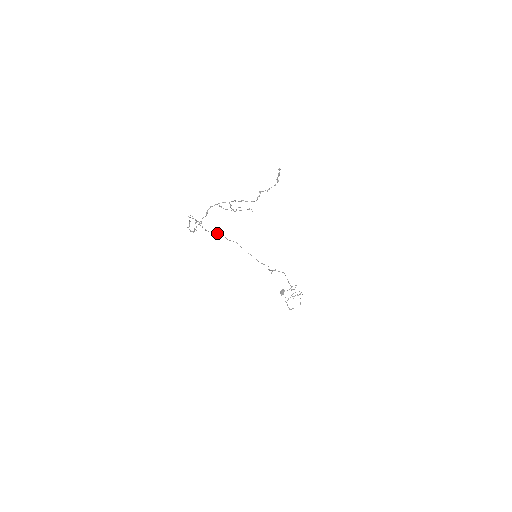
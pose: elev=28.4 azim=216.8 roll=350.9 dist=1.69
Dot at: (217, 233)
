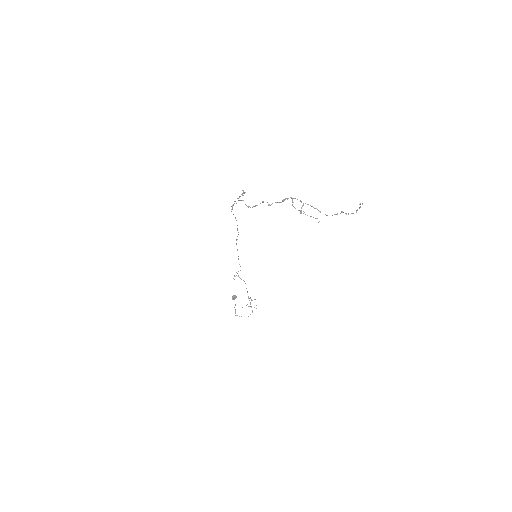
Dot at: (235, 217)
